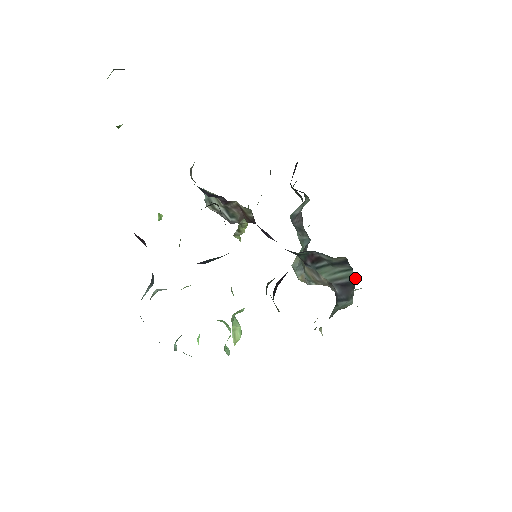
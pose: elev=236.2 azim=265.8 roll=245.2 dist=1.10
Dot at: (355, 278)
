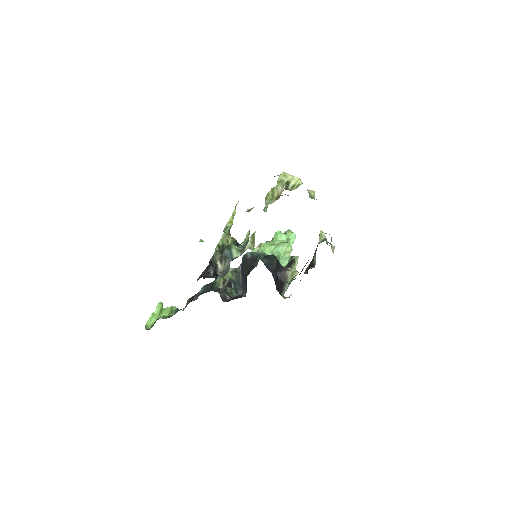
Dot at: occluded
